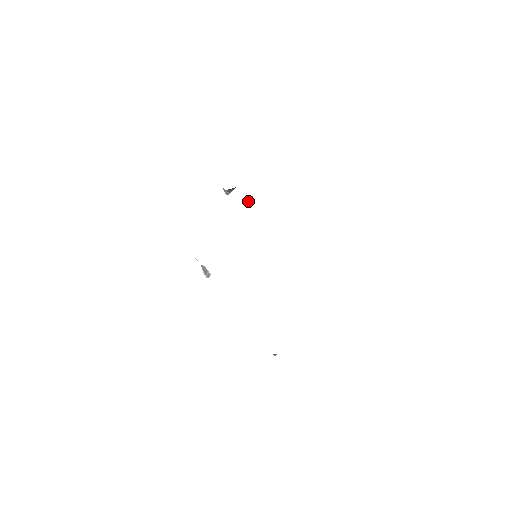
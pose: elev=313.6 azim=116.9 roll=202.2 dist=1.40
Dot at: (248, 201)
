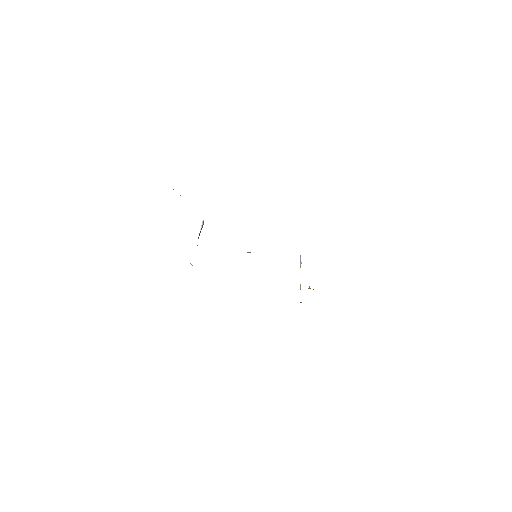
Dot at: occluded
